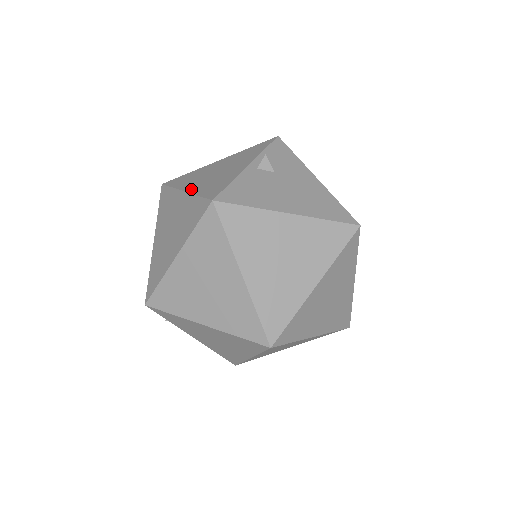
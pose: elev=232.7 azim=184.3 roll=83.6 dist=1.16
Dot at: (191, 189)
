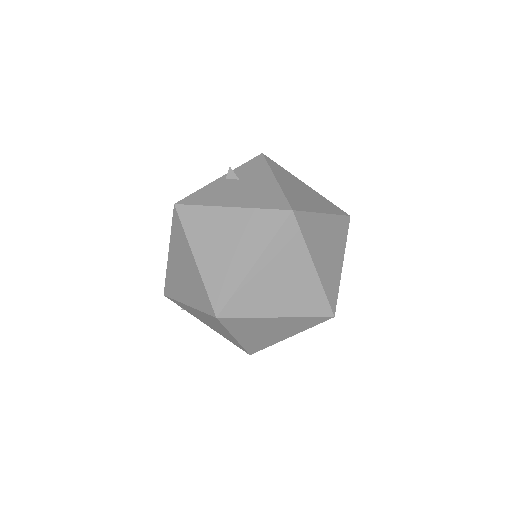
Dot at: occluded
